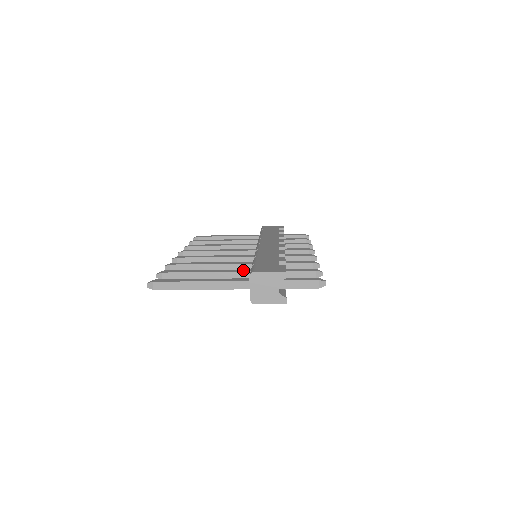
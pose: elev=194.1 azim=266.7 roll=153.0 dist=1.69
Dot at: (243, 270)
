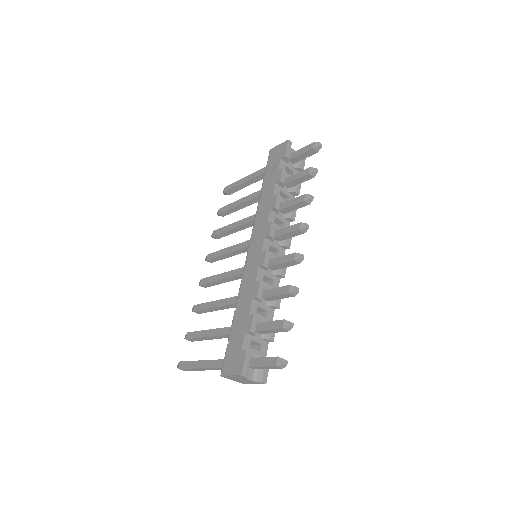
Dot at: occluded
